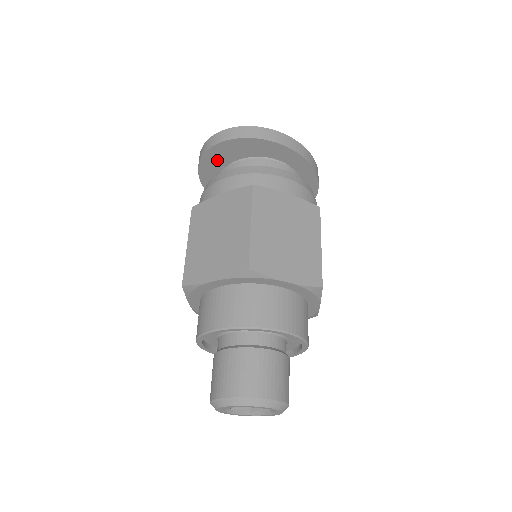
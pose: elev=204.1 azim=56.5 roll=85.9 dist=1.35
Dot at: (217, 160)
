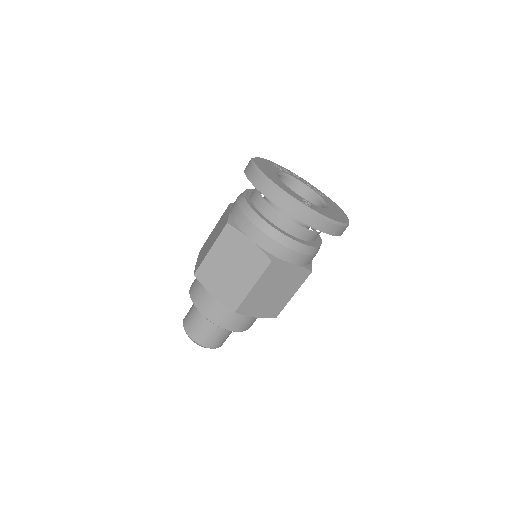
Dot at: occluded
